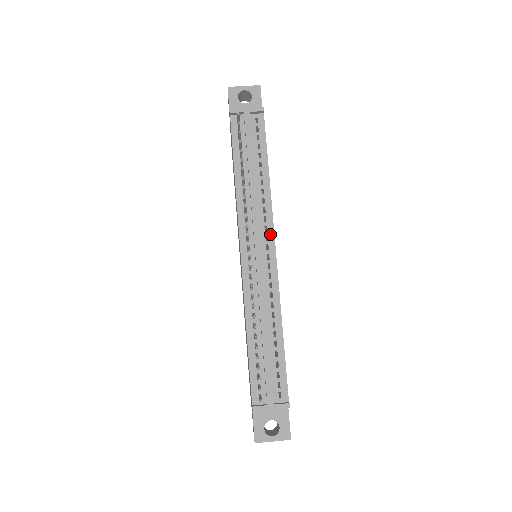
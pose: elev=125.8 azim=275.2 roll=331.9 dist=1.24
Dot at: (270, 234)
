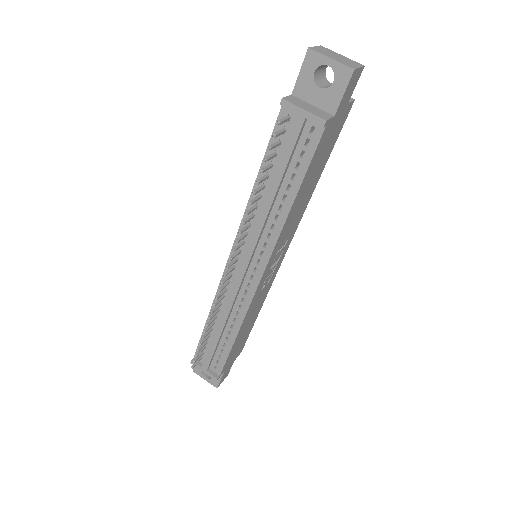
Dot at: (263, 261)
